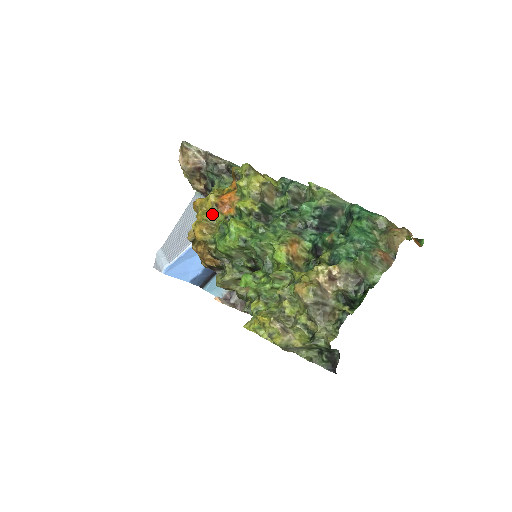
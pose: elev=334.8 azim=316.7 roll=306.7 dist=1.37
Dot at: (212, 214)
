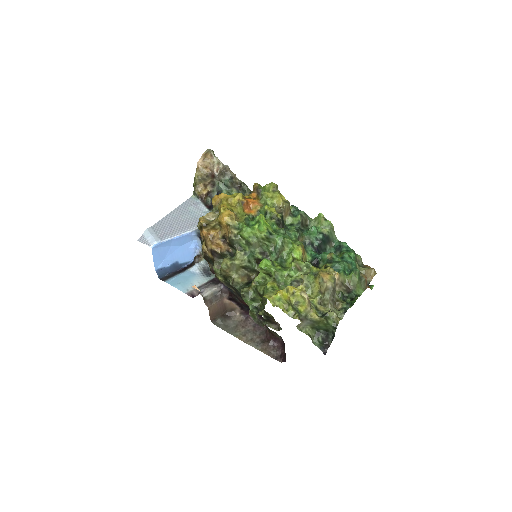
Dot at: (237, 208)
